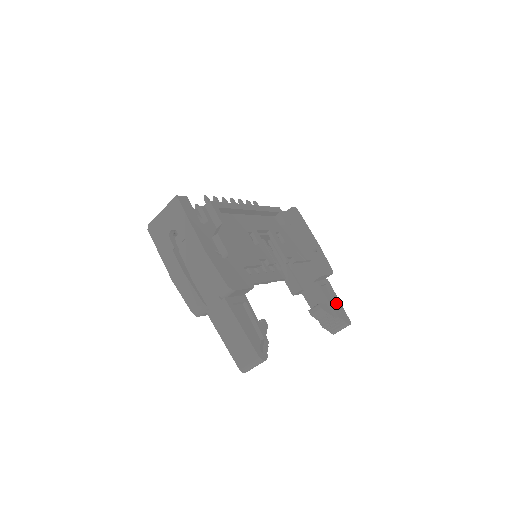
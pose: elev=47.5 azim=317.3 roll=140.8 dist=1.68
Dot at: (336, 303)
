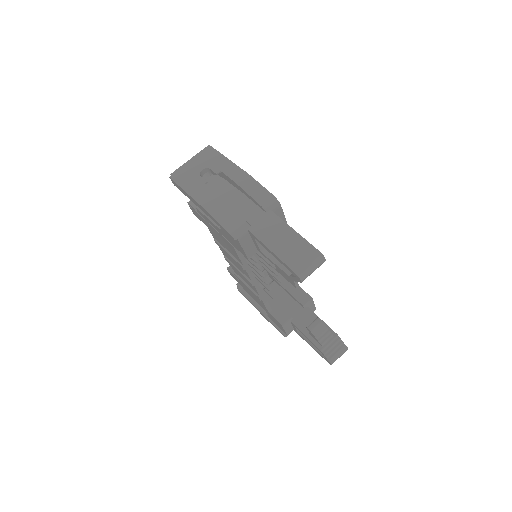
Dot at: occluded
